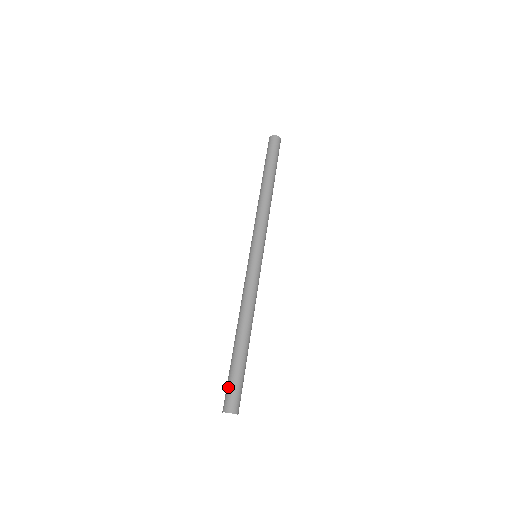
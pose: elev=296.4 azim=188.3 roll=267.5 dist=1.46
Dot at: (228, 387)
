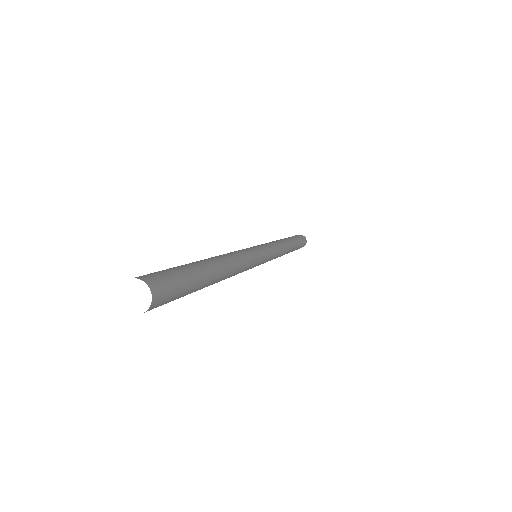
Dot at: occluded
